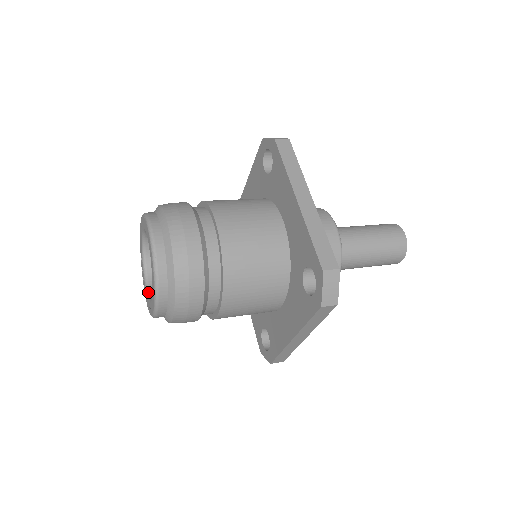
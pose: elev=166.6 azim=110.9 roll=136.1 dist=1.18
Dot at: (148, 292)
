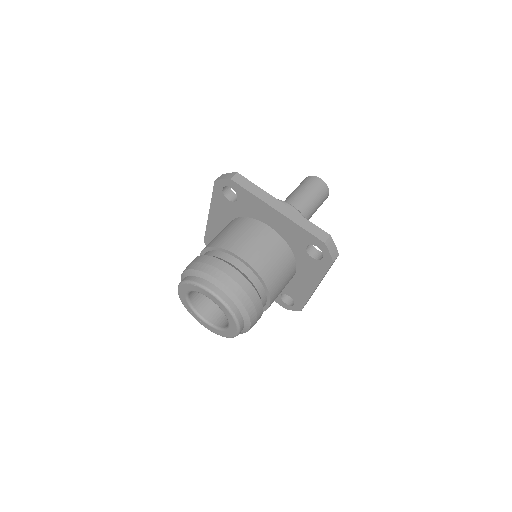
Dot at: (213, 326)
